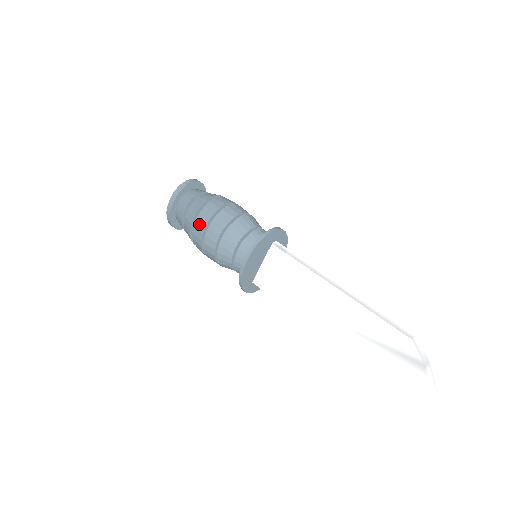
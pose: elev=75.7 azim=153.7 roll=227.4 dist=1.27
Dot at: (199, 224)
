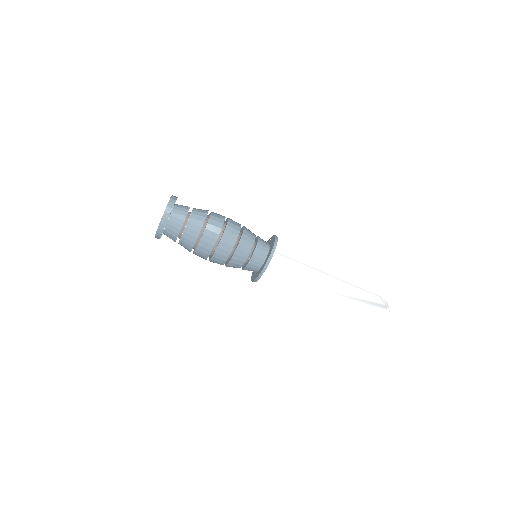
Dot at: (203, 249)
